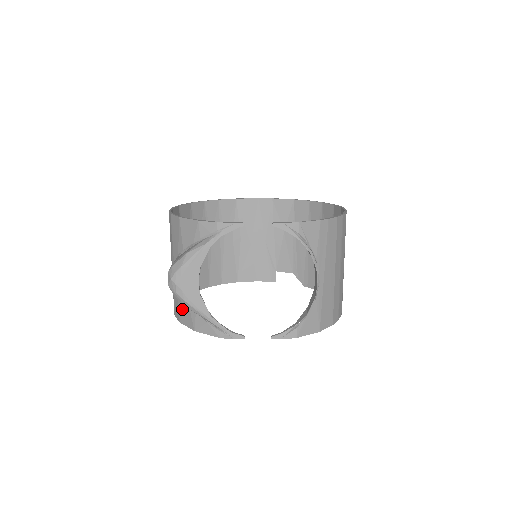
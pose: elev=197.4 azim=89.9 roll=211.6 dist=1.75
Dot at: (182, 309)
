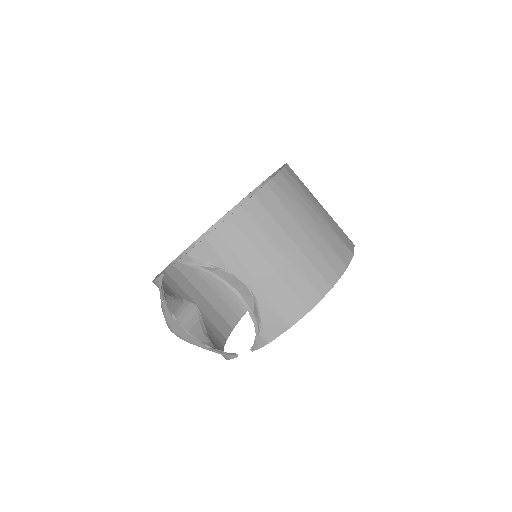
Dot at: occluded
